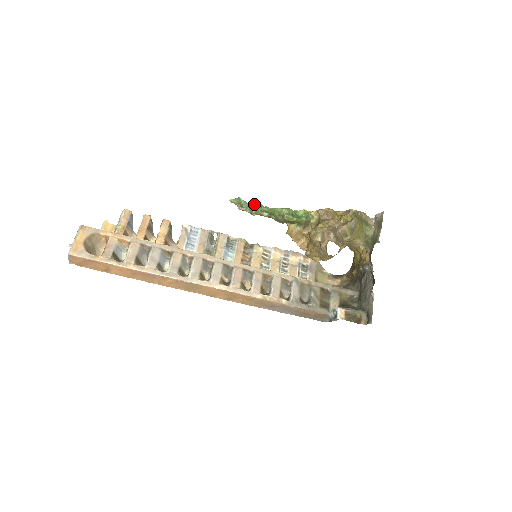
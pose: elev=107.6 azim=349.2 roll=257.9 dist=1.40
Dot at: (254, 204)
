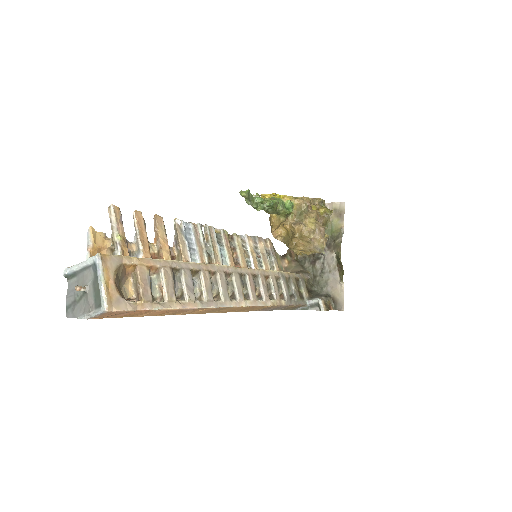
Dot at: (262, 198)
